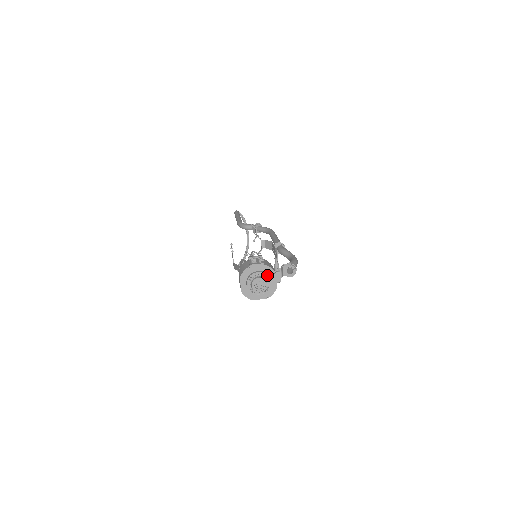
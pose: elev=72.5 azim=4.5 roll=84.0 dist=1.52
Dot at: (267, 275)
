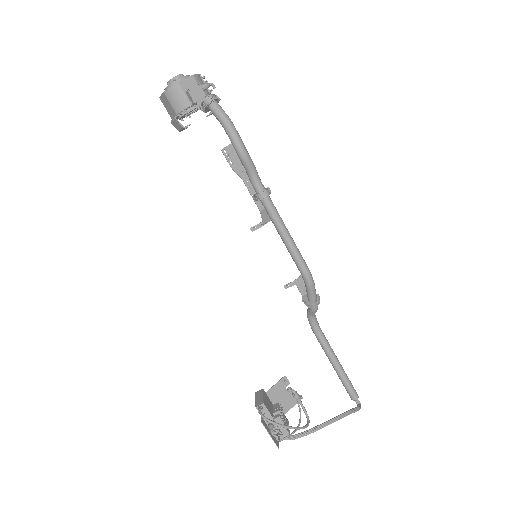
Dot at: (188, 75)
